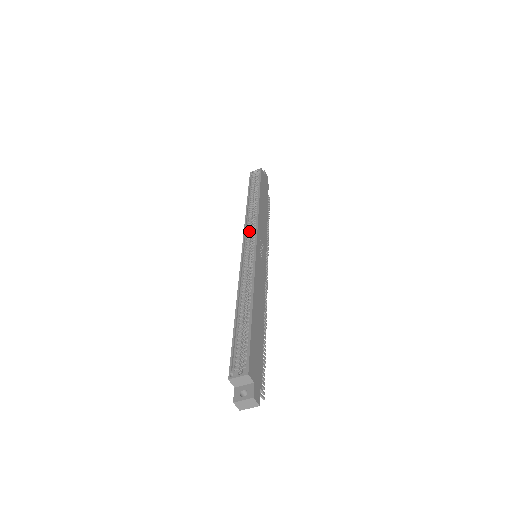
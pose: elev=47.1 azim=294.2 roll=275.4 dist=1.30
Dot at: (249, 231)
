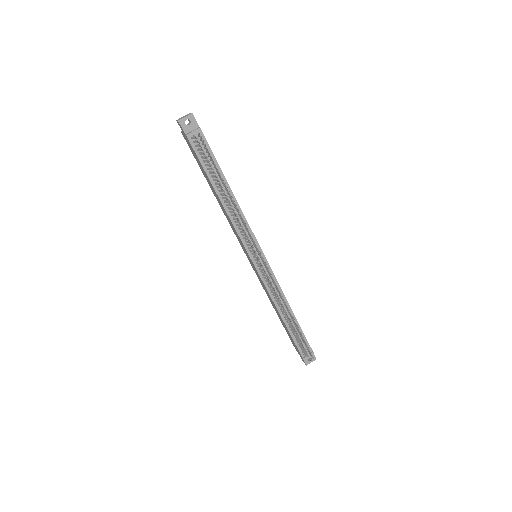
Dot at: occluded
